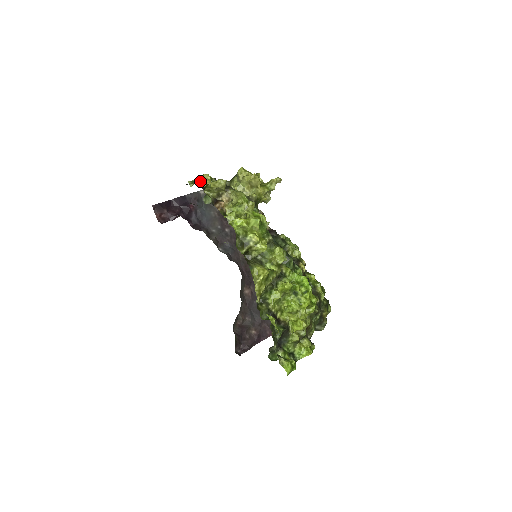
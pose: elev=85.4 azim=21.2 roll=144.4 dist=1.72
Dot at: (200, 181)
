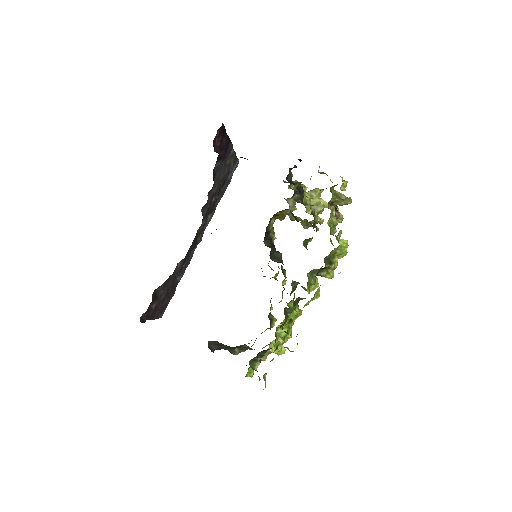
Dot at: occluded
